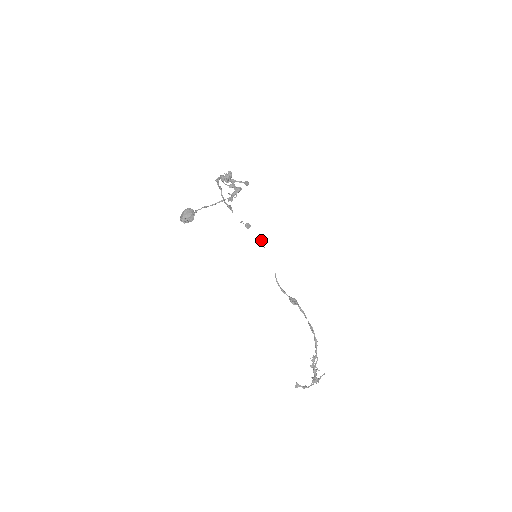
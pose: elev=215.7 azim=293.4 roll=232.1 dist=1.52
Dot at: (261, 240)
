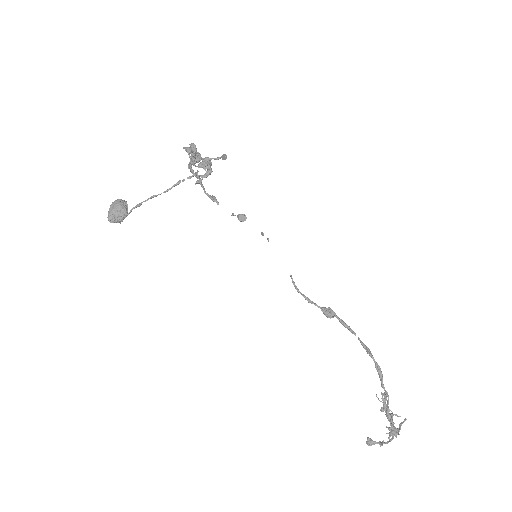
Dot at: (262, 232)
